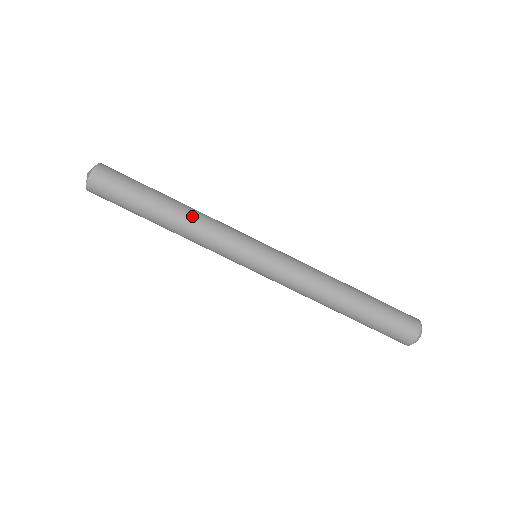
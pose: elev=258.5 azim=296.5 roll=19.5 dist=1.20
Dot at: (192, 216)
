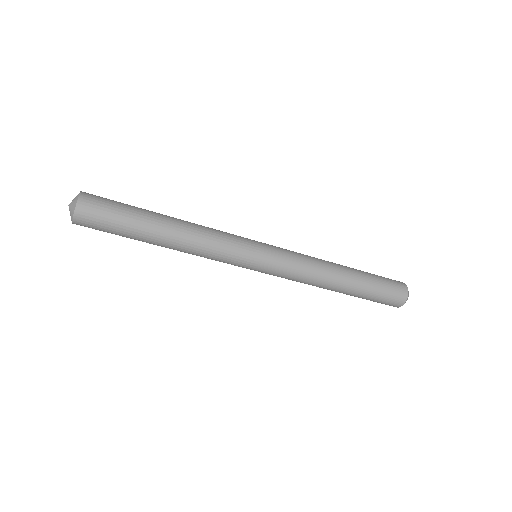
Dot at: (191, 229)
